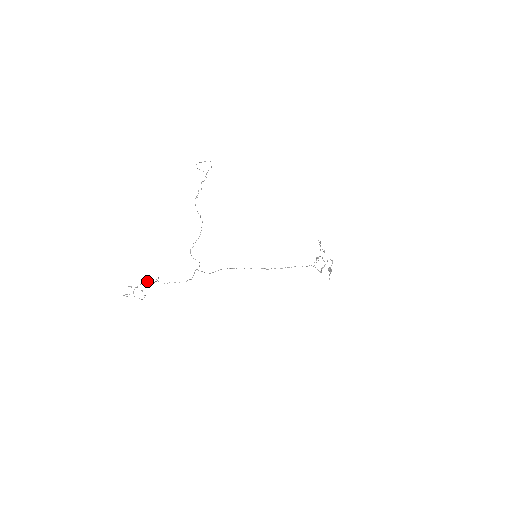
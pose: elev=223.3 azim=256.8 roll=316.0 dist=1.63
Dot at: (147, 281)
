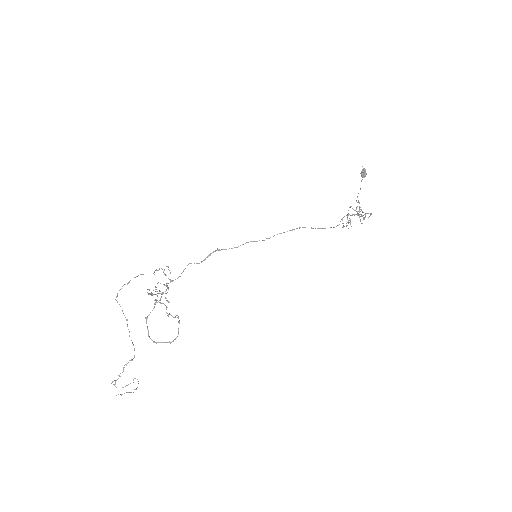
Dot at: (127, 363)
